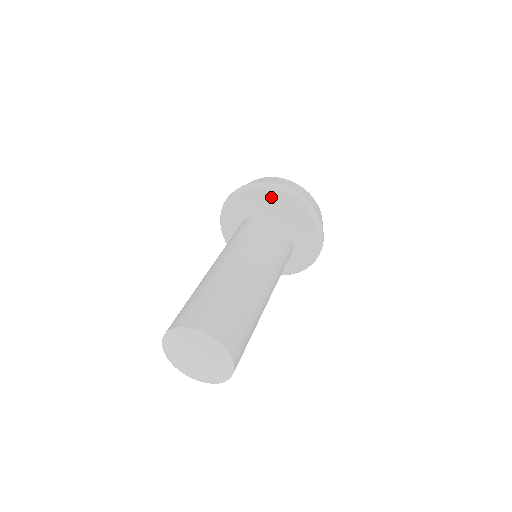
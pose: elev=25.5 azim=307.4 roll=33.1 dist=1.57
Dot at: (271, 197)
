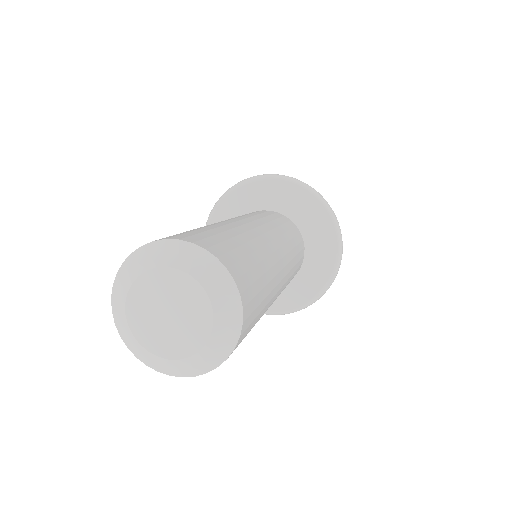
Dot at: (297, 199)
